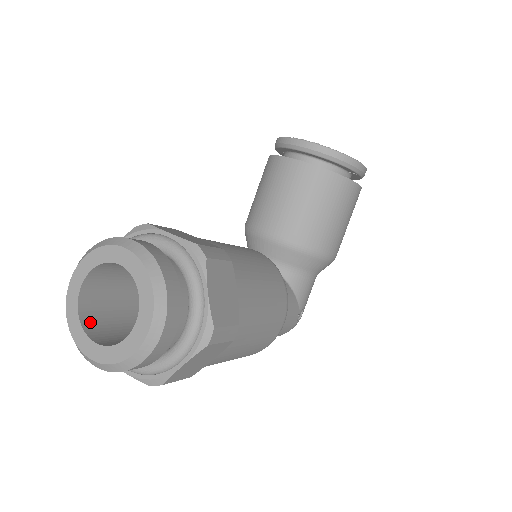
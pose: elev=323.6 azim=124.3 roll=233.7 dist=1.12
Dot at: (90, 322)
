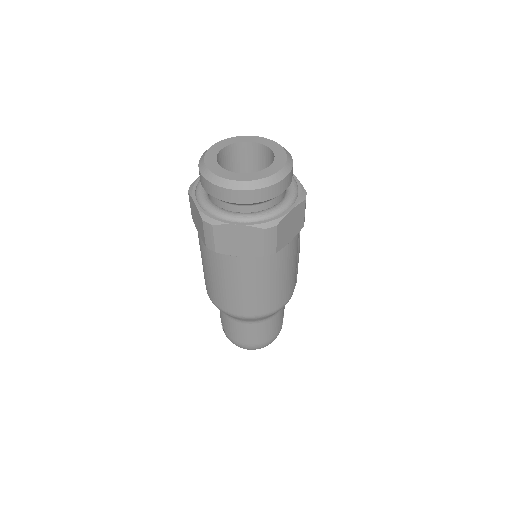
Dot at: occluded
